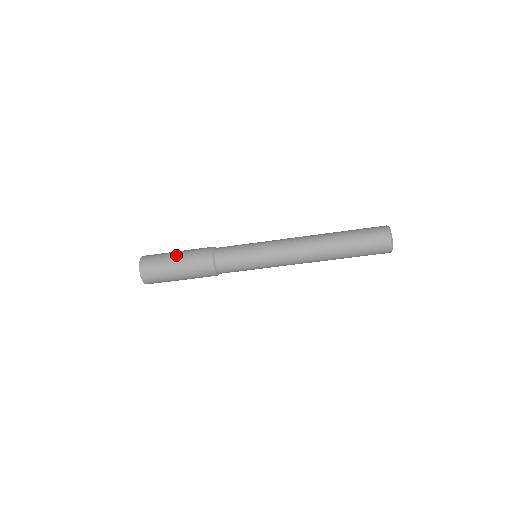
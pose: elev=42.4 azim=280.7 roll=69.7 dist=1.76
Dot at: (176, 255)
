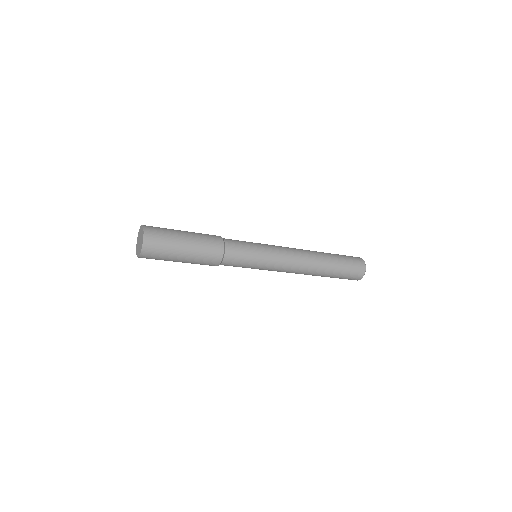
Dot at: (184, 256)
